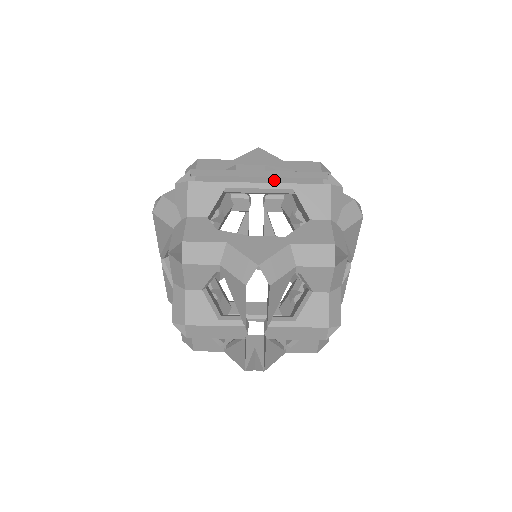
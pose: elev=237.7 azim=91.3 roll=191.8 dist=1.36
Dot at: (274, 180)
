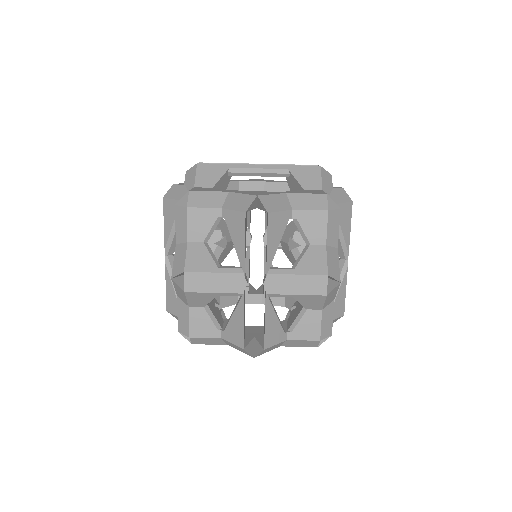
Dot at: occluded
